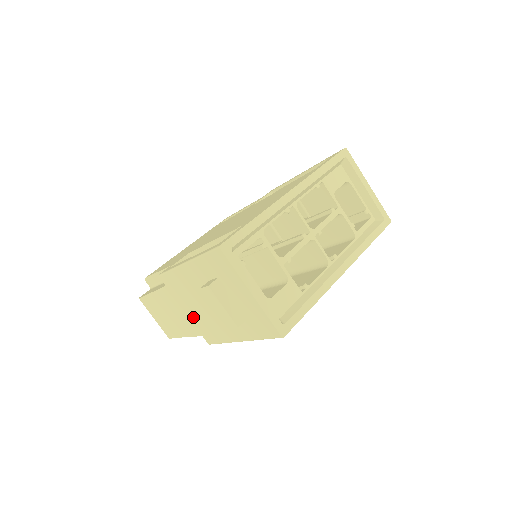
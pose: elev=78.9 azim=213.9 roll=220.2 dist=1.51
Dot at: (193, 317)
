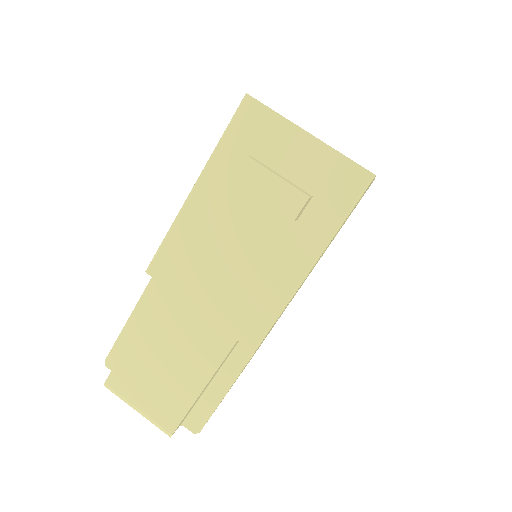
Dot at: (217, 307)
